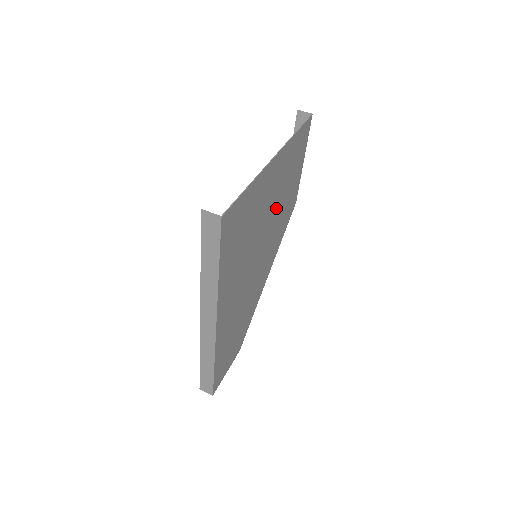
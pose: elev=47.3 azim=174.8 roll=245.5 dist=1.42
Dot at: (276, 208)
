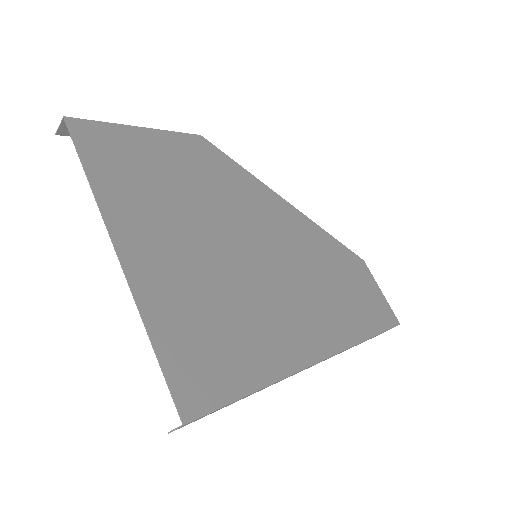
Dot at: (199, 212)
